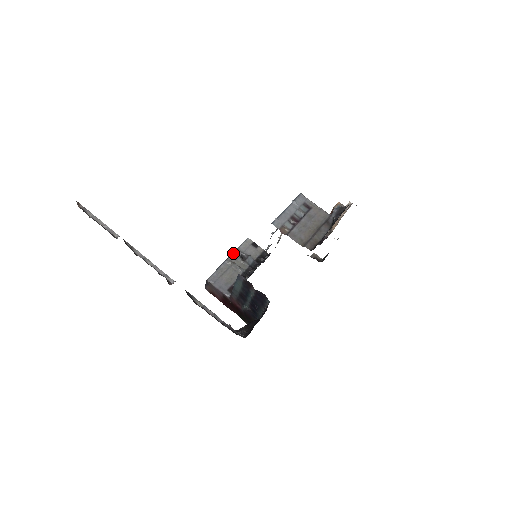
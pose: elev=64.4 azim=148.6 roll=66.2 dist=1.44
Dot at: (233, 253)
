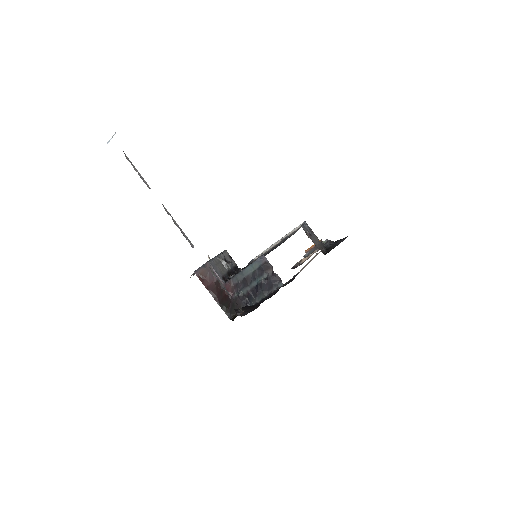
Dot at: (220, 254)
